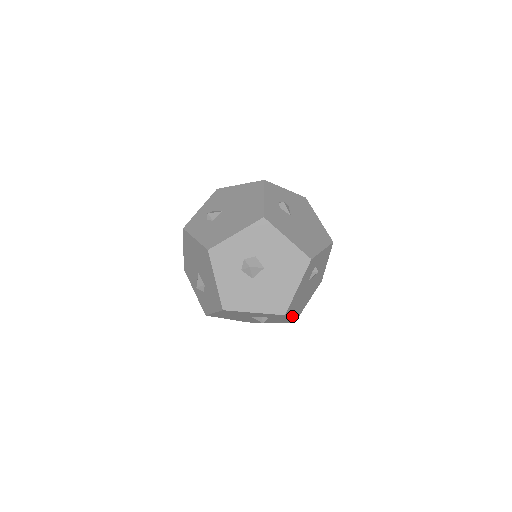
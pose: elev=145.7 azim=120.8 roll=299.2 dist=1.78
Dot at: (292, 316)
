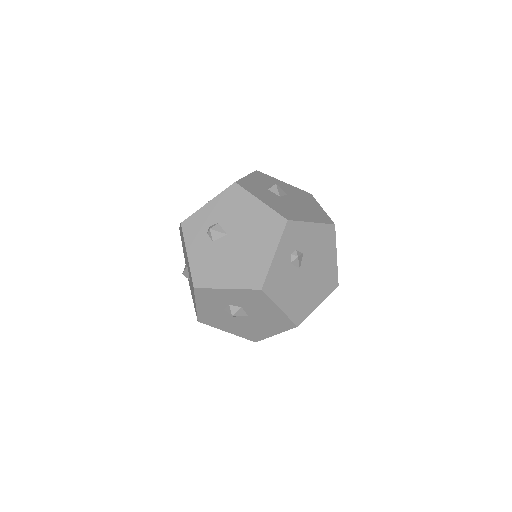
Dot at: occluded
